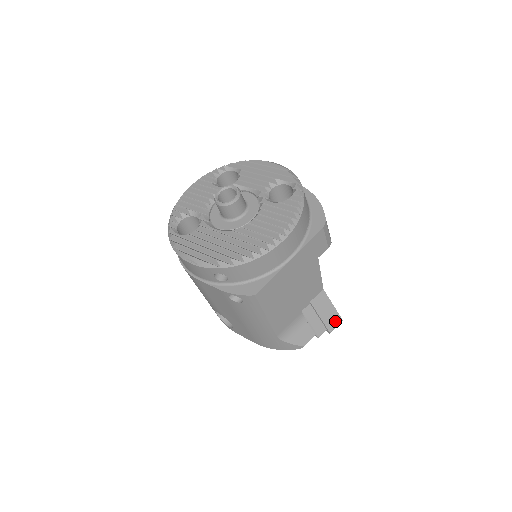
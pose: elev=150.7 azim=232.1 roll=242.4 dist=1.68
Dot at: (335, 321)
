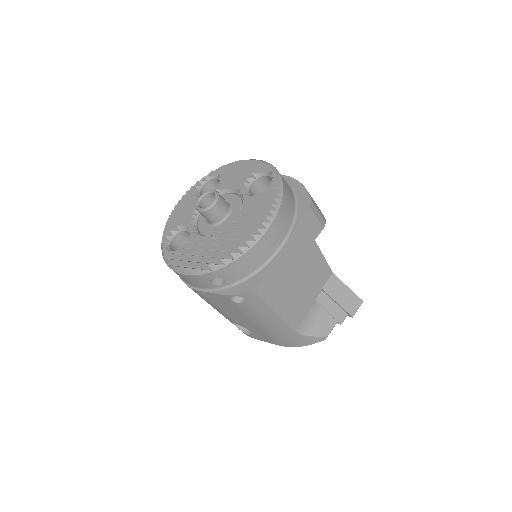
Dot at: (355, 303)
